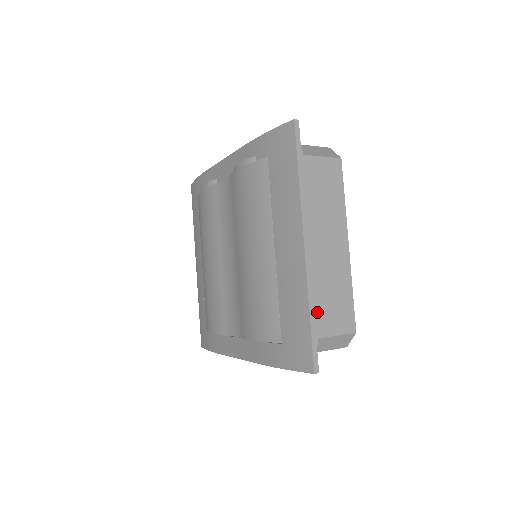
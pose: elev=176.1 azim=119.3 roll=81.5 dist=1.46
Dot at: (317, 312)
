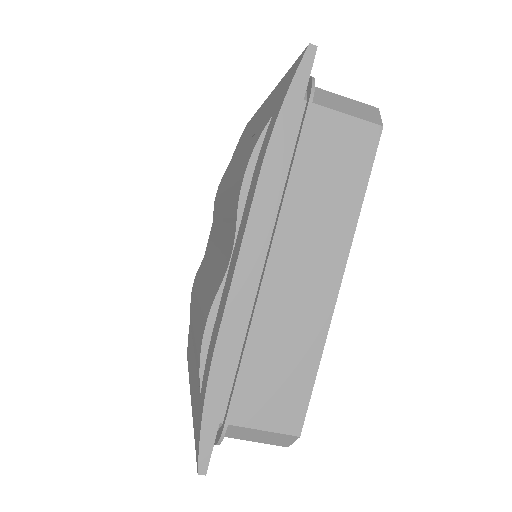
Dot at: occluded
